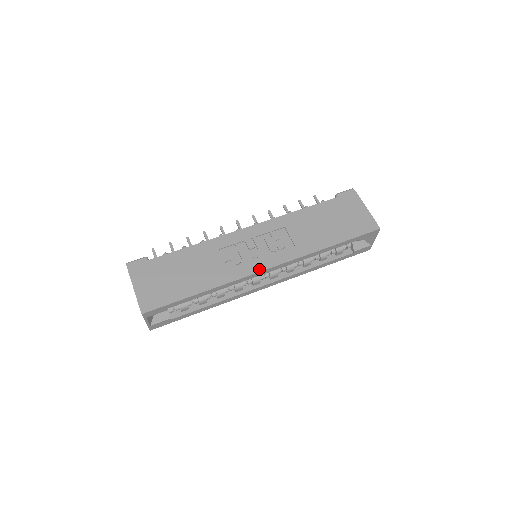
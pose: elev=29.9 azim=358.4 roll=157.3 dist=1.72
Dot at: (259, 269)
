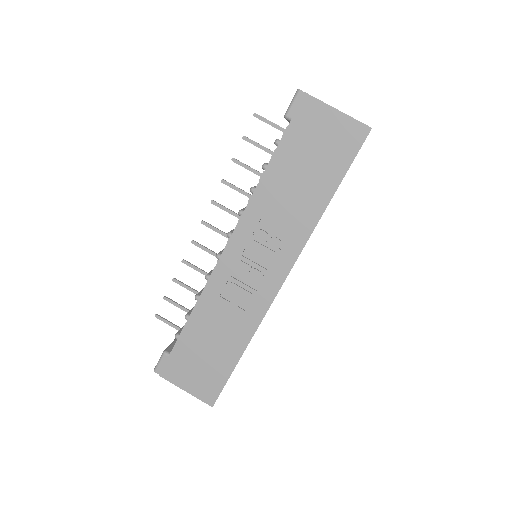
Dot at: (276, 289)
